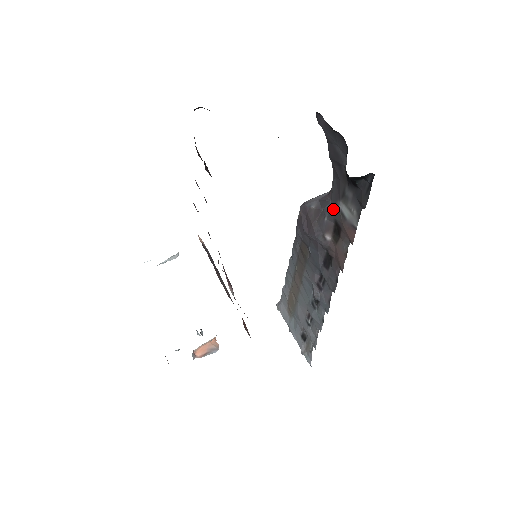
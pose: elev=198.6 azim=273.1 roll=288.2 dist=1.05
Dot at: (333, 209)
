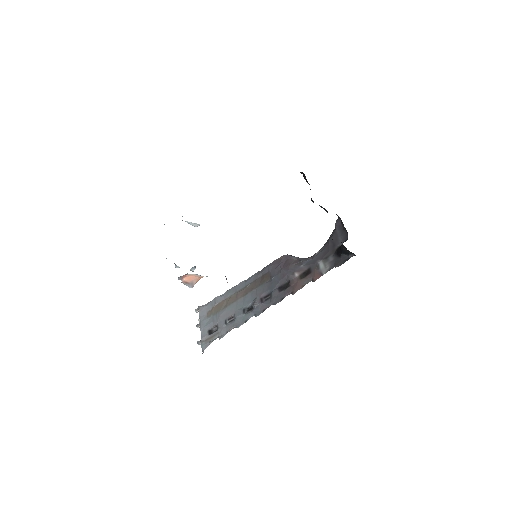
Dot at: (312, 262)
